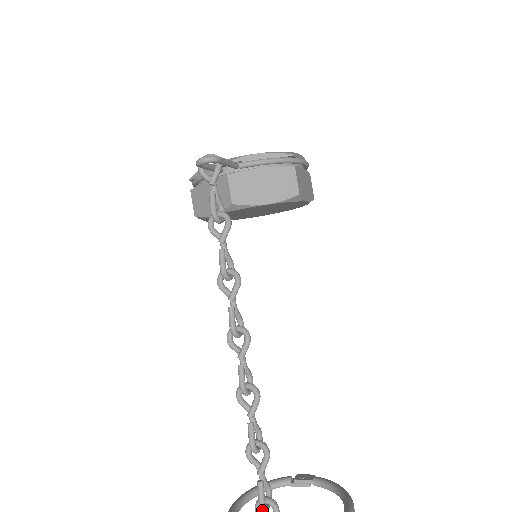
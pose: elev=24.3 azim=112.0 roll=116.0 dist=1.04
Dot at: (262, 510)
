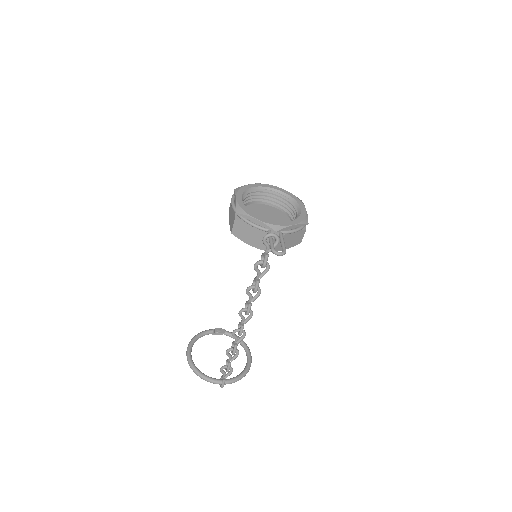
Dot at: occluded
